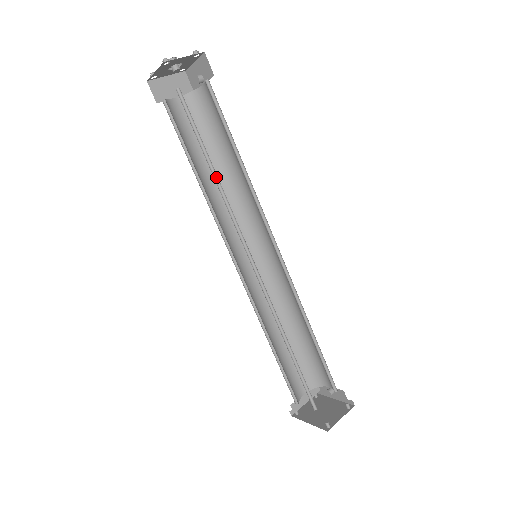
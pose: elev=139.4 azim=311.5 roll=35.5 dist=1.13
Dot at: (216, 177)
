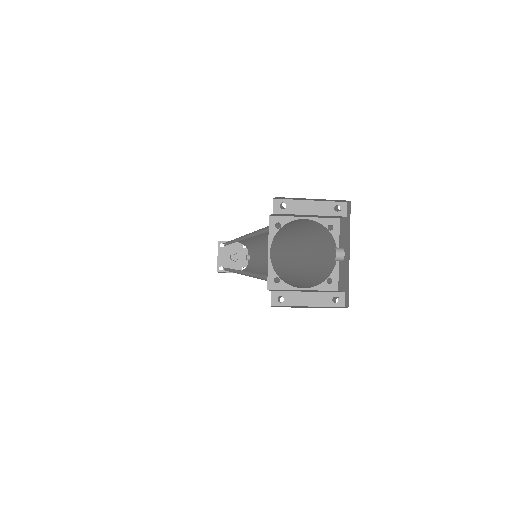
Dot at: occluded
